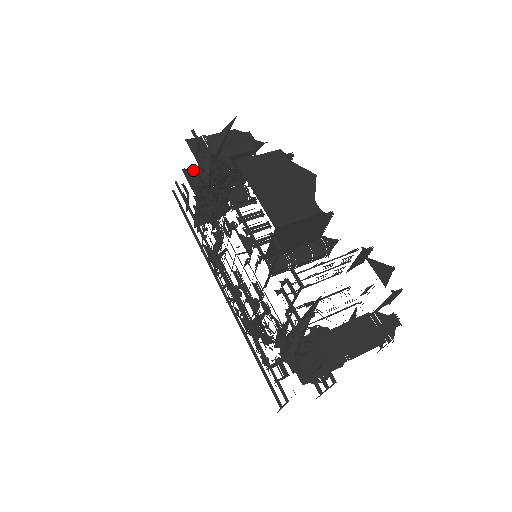
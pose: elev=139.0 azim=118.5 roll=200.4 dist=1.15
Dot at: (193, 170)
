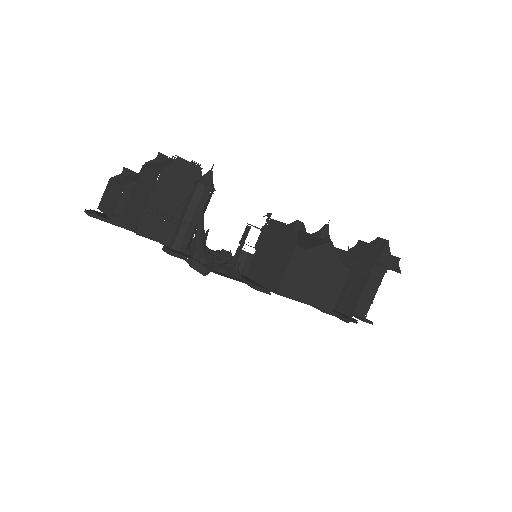
Dot at: (121, 208)
